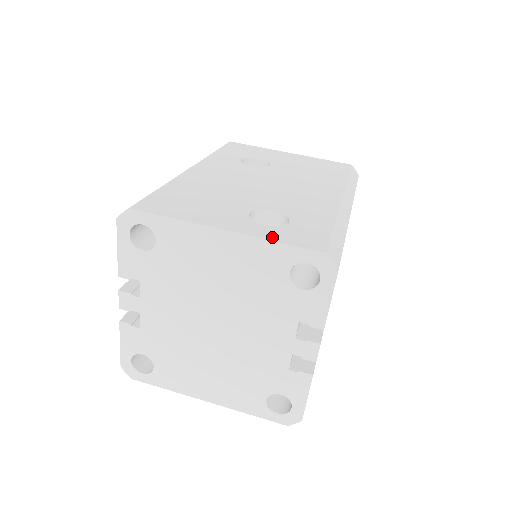
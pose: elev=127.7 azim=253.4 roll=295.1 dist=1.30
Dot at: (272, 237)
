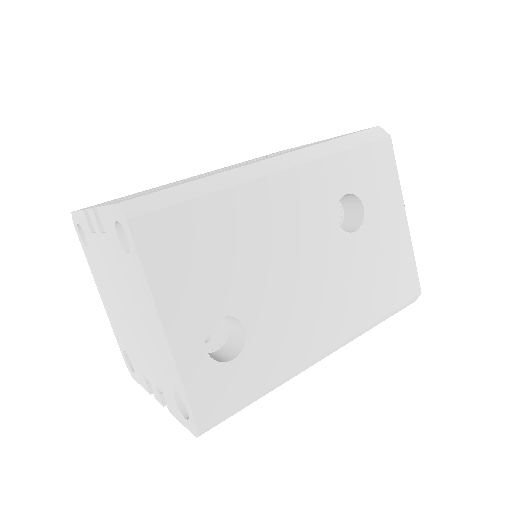
Dot at: (188, 375)
